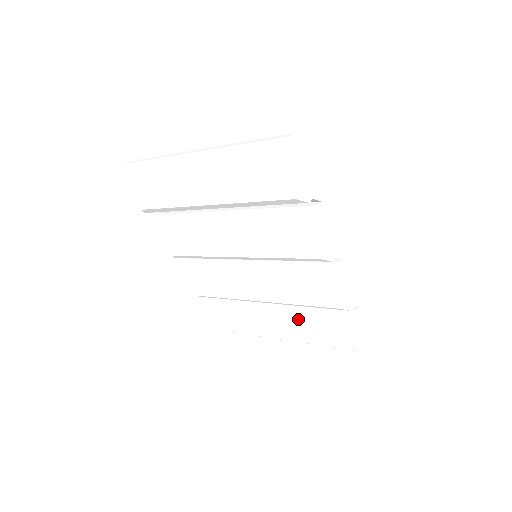
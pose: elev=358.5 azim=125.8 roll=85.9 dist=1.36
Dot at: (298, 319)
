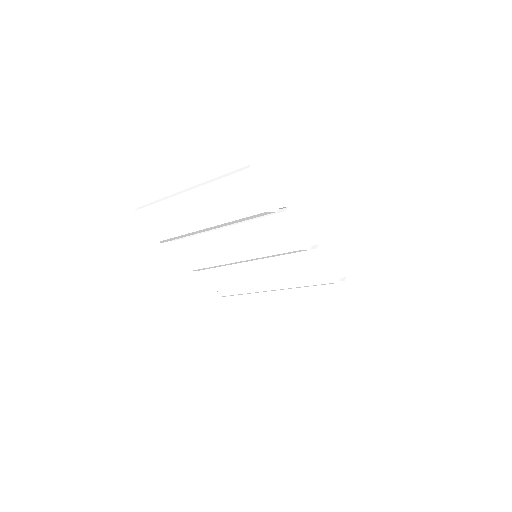
Dot at: (302, 298)
